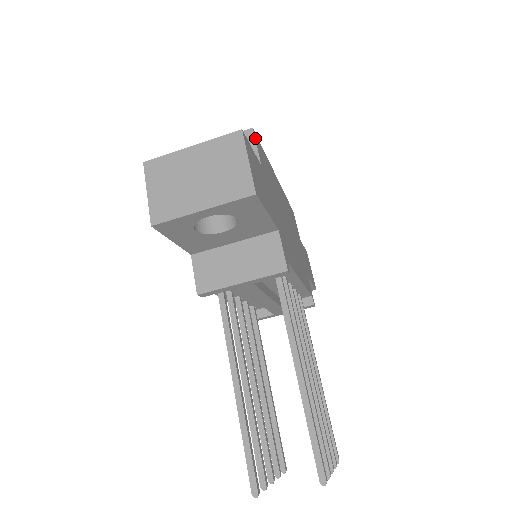
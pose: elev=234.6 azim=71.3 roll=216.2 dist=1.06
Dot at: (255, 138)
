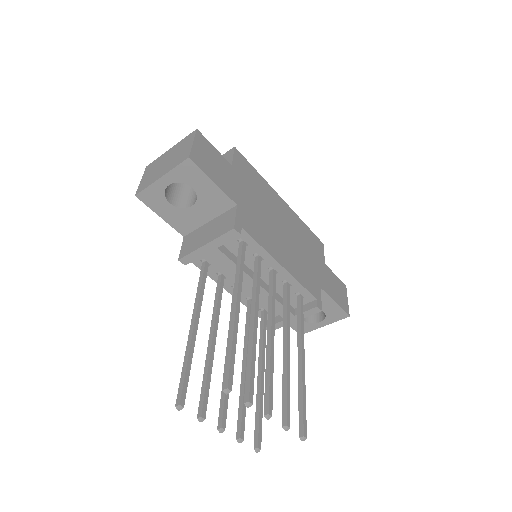
Dot at: (235, 152)
